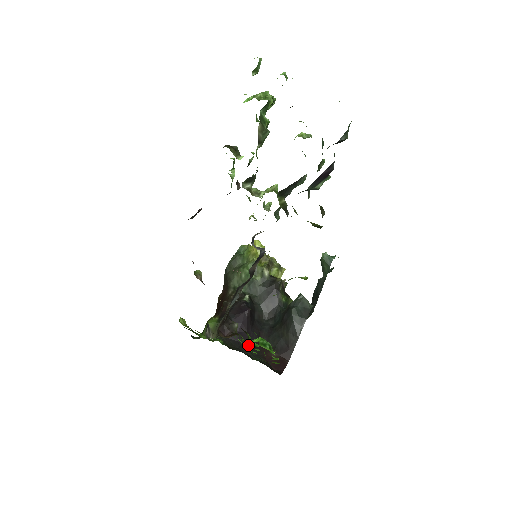
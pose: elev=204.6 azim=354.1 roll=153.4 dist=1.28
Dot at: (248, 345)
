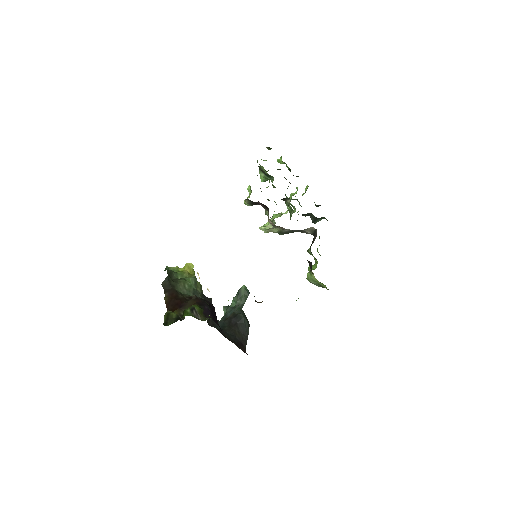
Dot at: occluded
